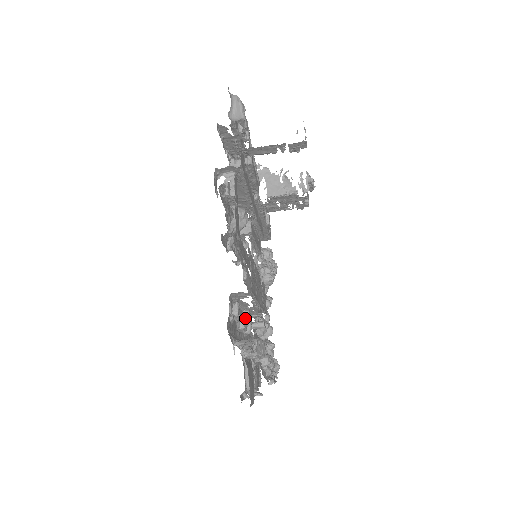
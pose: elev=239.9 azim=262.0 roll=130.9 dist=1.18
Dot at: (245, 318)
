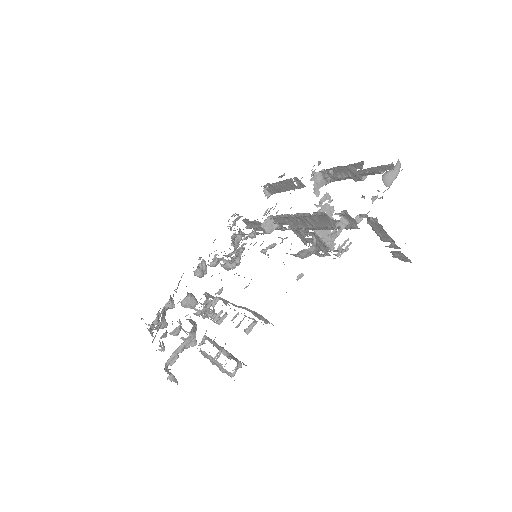
Dot at: (212, 303)
